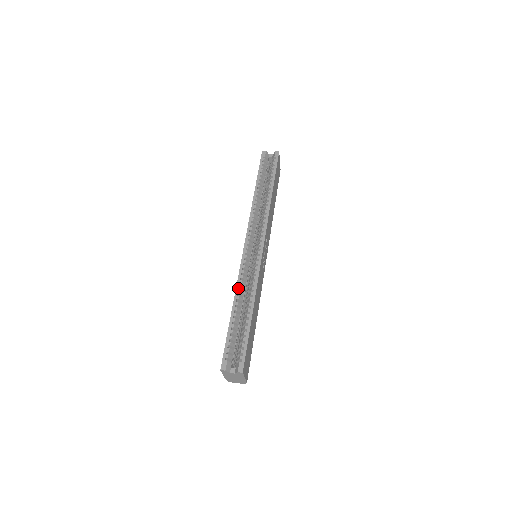
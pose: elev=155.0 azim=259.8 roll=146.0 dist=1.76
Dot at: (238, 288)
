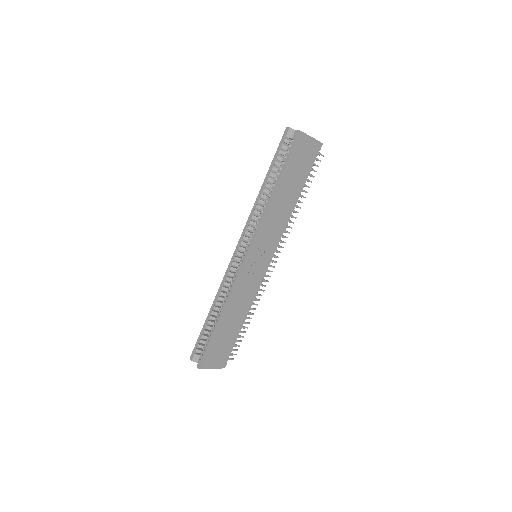
Dot at: (218, 293)
